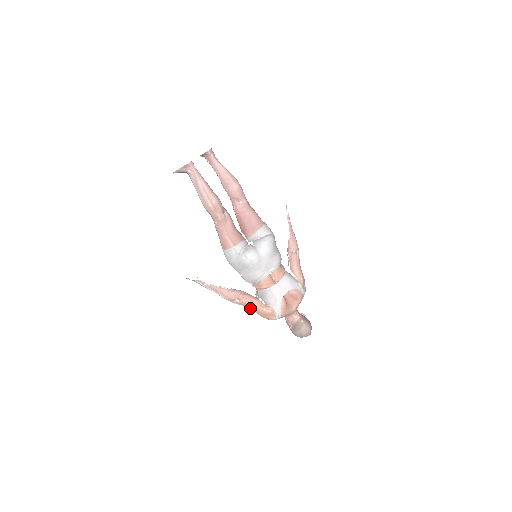
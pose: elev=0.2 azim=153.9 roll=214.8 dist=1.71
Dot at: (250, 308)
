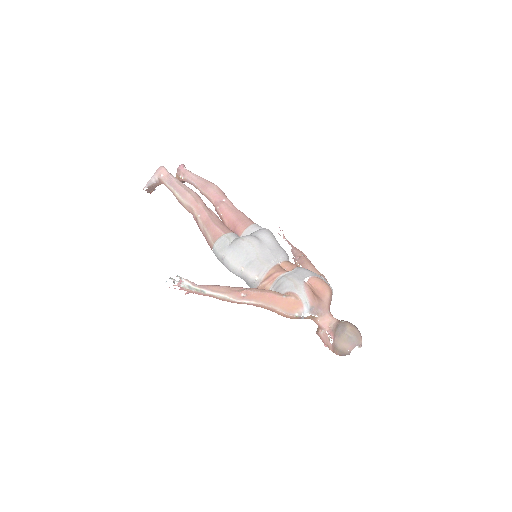
Dot at: (264, 302)
